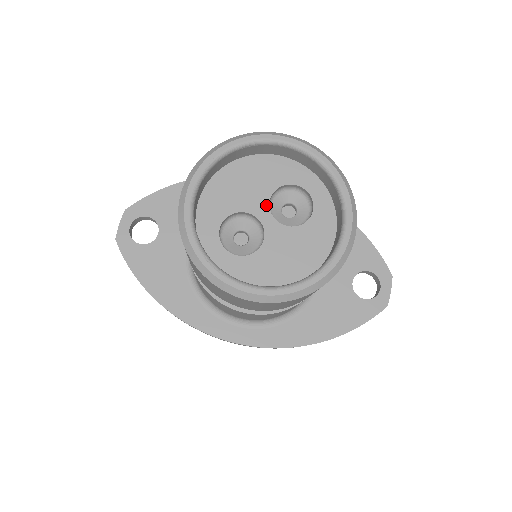
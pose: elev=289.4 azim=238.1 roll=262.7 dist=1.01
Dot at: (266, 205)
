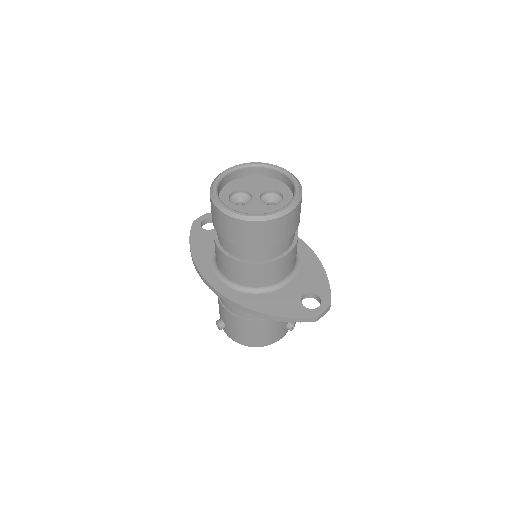
Dot at: (260, 193)
